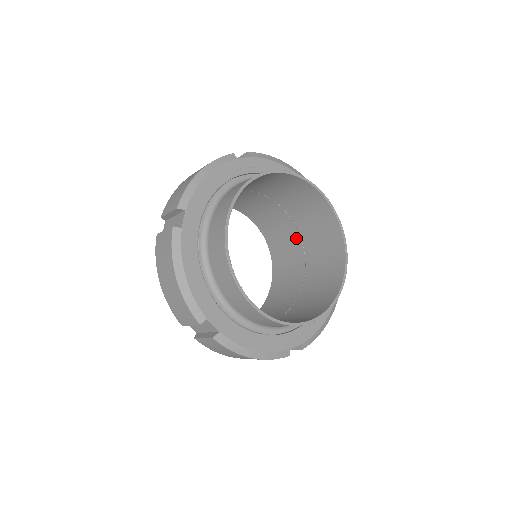
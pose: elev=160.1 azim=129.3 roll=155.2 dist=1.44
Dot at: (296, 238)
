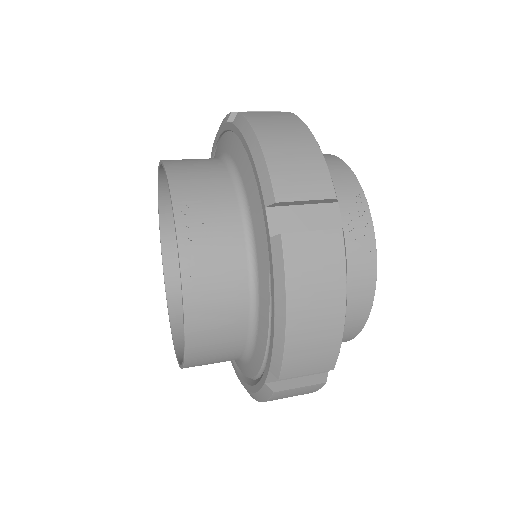
Dot at: occluded
